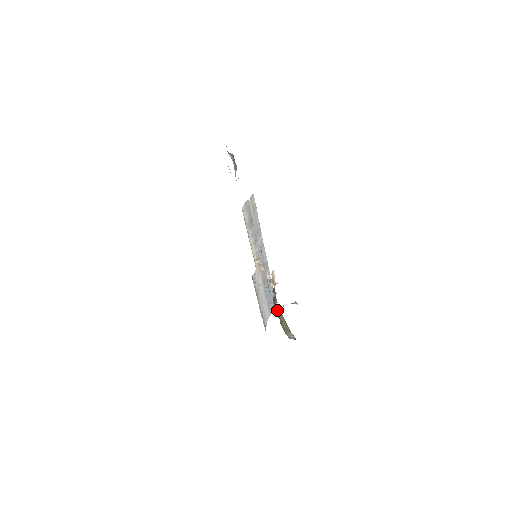
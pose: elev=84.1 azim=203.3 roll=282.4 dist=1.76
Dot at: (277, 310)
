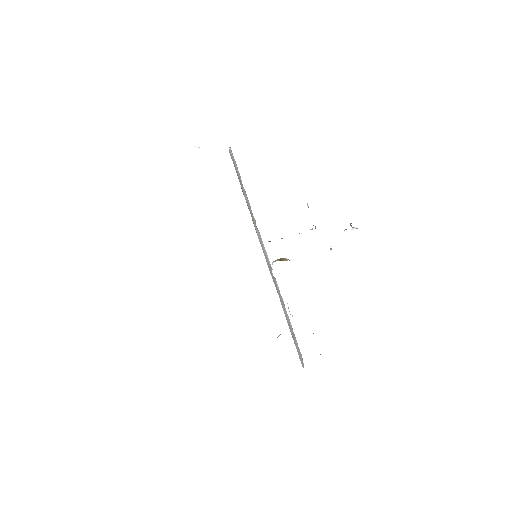
Dot at: occluded
